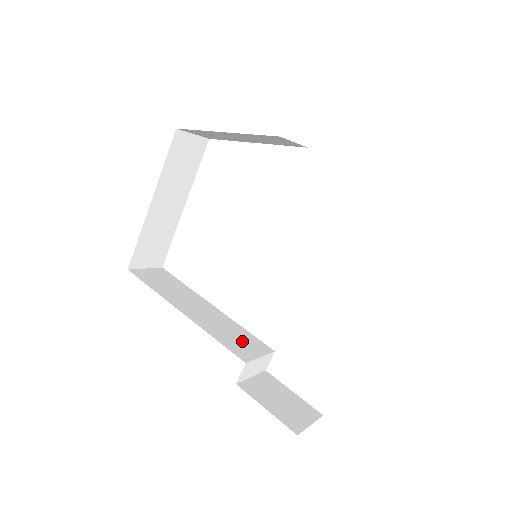
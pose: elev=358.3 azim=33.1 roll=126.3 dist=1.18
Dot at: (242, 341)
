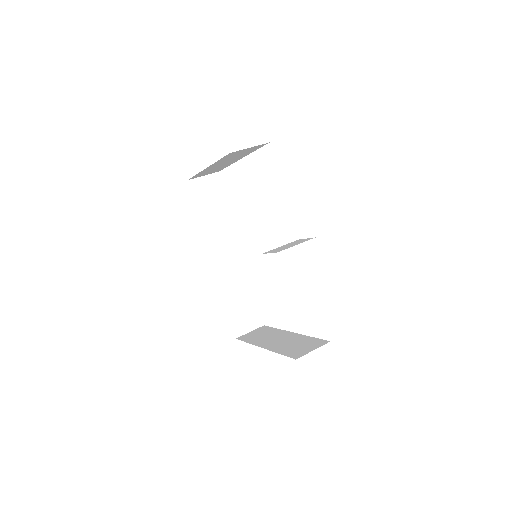
Dot at: (237, 272)
